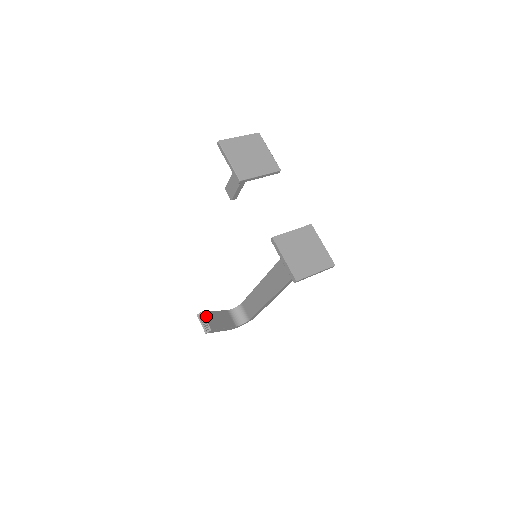
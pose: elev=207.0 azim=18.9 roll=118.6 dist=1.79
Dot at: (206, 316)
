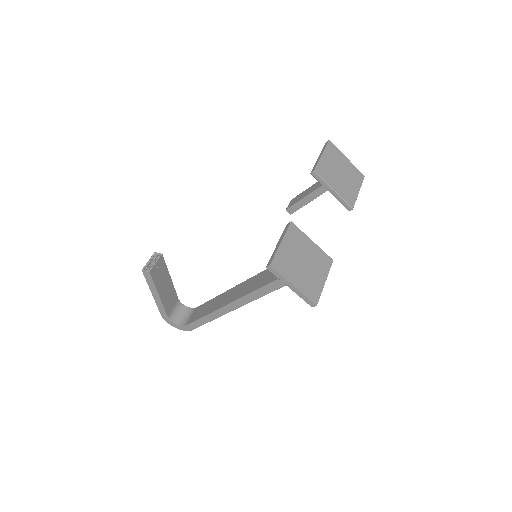
Dot at: (160, 261)
